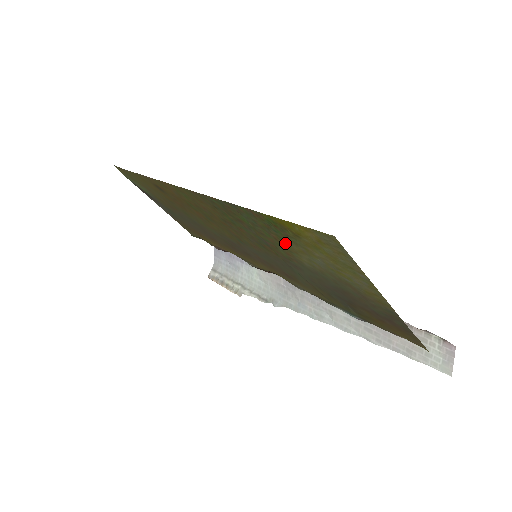
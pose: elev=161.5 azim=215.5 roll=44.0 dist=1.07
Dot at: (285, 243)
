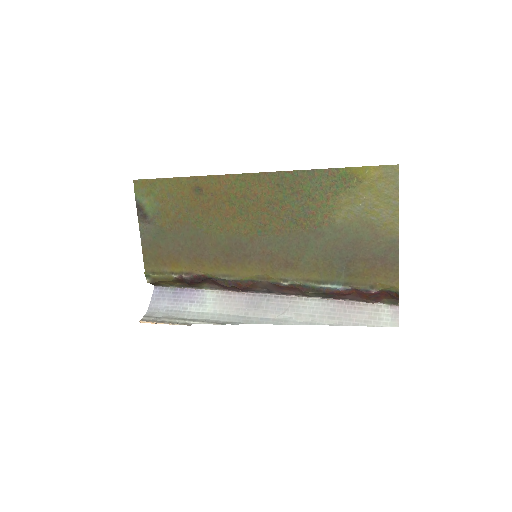
Dot at: (336, 199)
